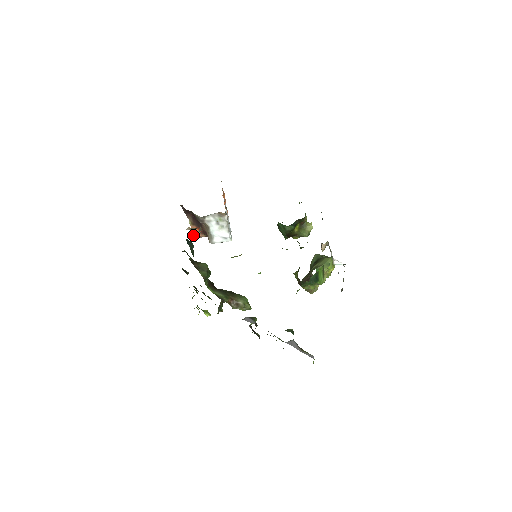
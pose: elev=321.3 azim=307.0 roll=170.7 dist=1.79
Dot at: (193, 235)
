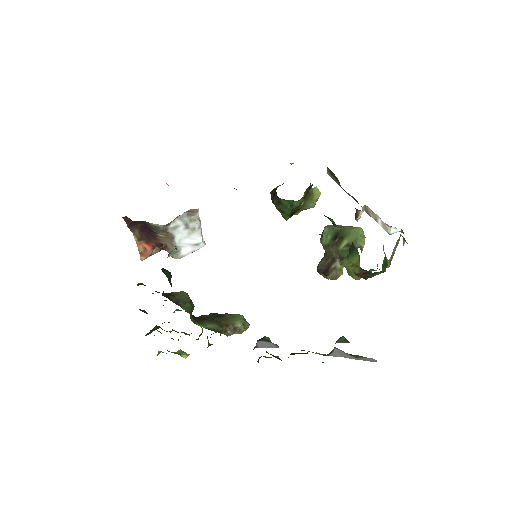
Dot at: (141, 255)
